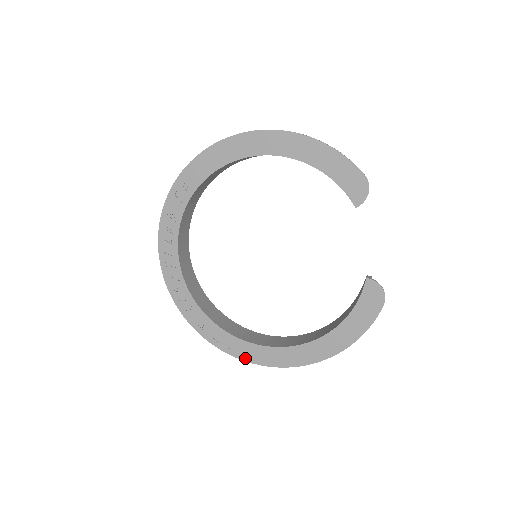
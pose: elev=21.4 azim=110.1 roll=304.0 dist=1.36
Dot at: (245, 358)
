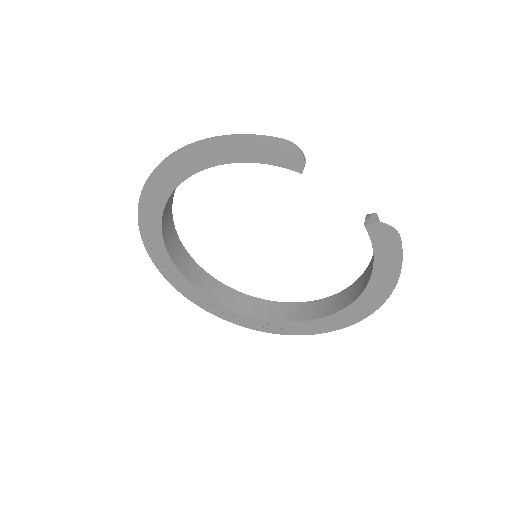
Dot at: (315, 332)
